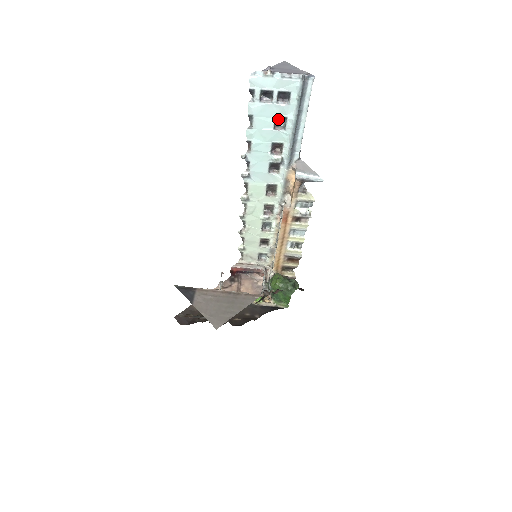
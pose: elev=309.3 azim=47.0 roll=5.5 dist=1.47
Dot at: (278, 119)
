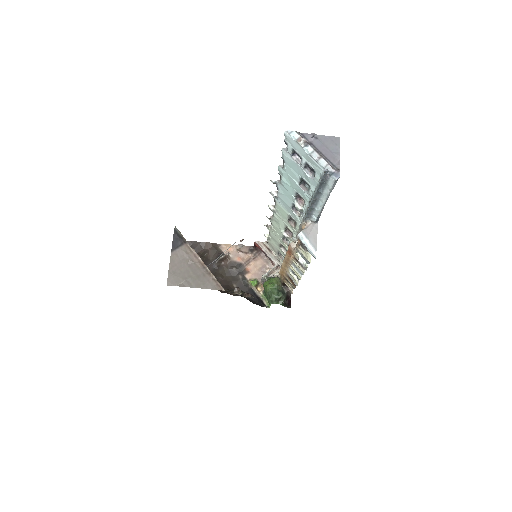
Dot at: (305, 180)
